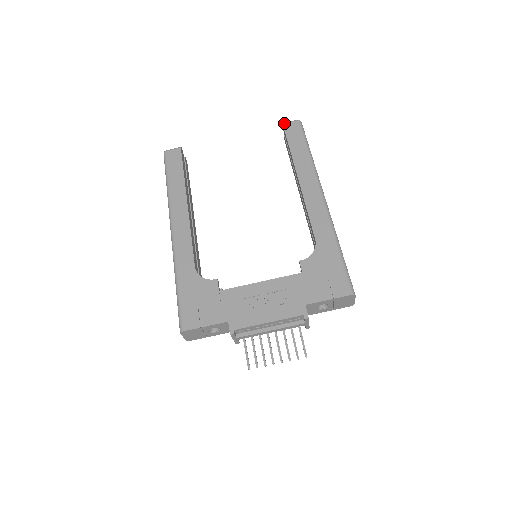
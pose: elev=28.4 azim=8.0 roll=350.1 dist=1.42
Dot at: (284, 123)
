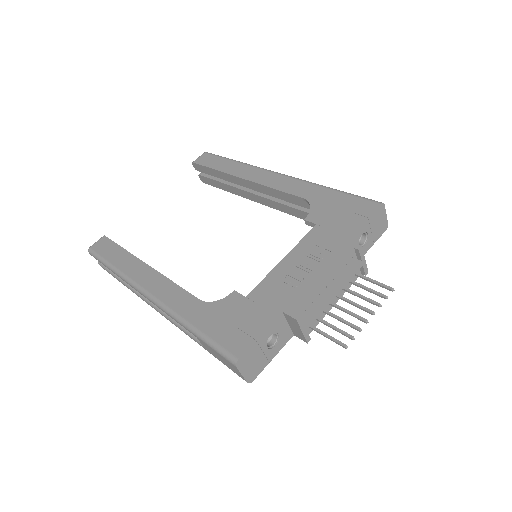
Dot at: (193, 161)
